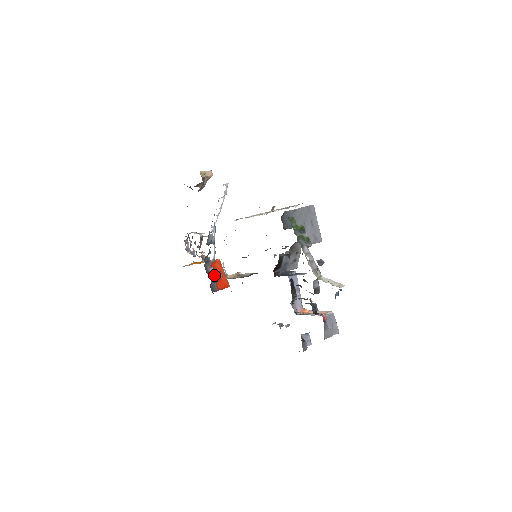
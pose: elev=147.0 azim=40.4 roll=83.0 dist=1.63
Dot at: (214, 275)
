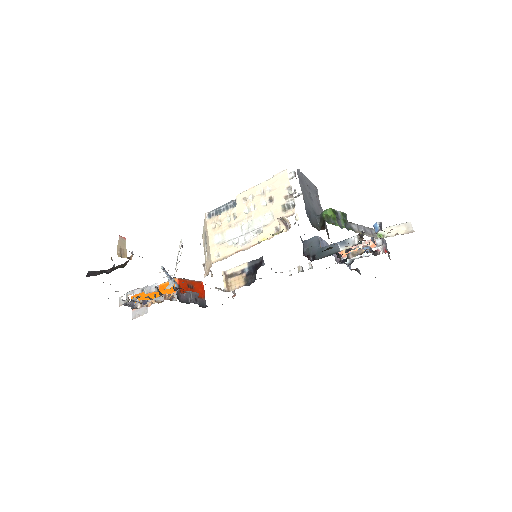
Dot at: (193, 296)
